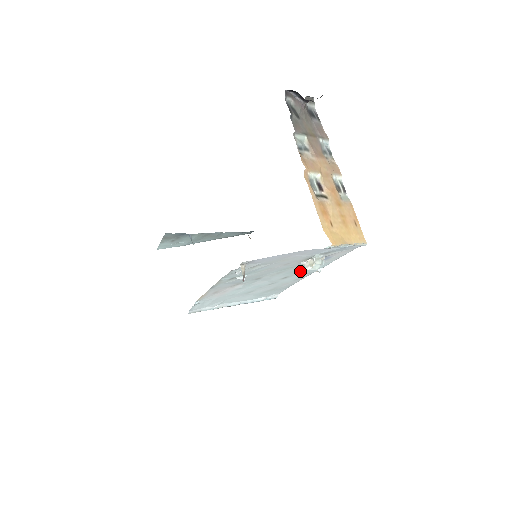
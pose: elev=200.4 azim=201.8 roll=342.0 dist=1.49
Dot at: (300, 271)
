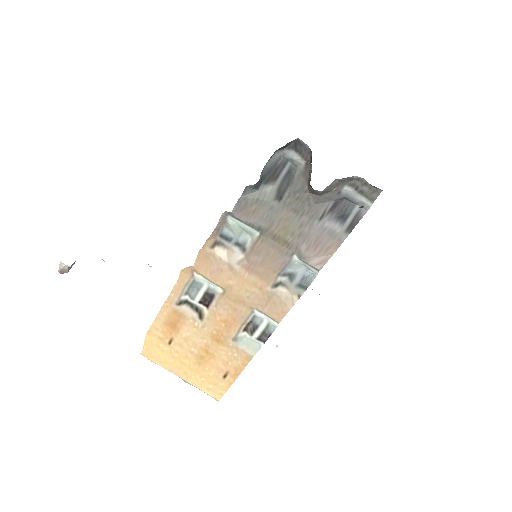
Dot at: occluded
